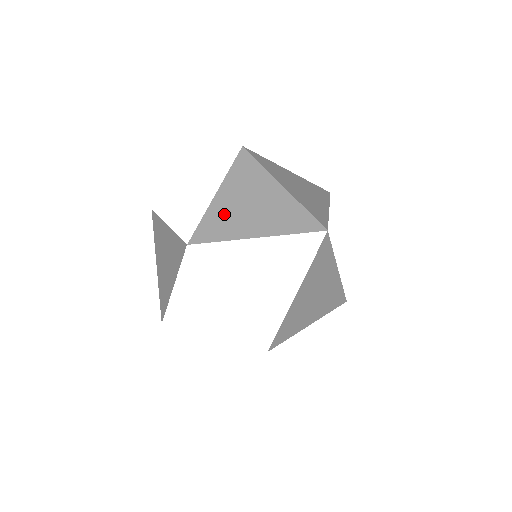
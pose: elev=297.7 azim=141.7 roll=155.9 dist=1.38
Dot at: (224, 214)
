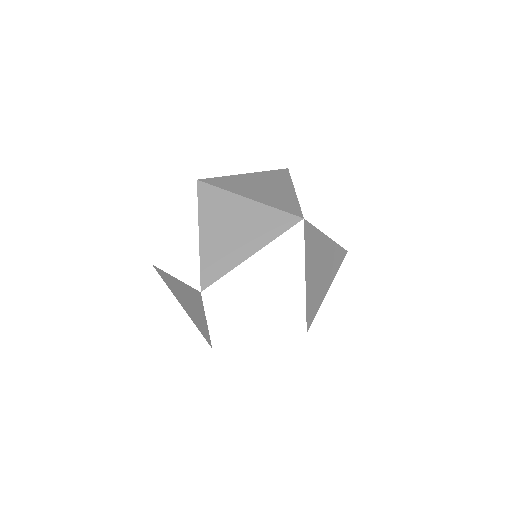
Dot at: (215, 250)
